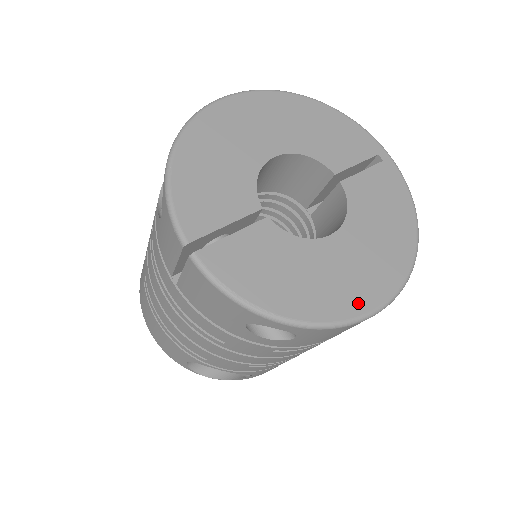
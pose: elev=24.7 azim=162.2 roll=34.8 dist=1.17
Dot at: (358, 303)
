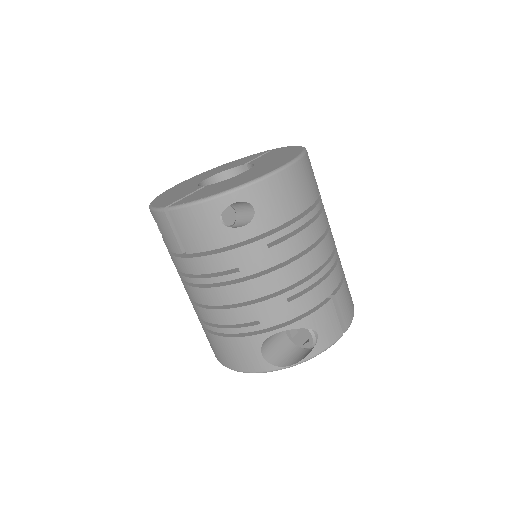
Dot at: (272, 169)
